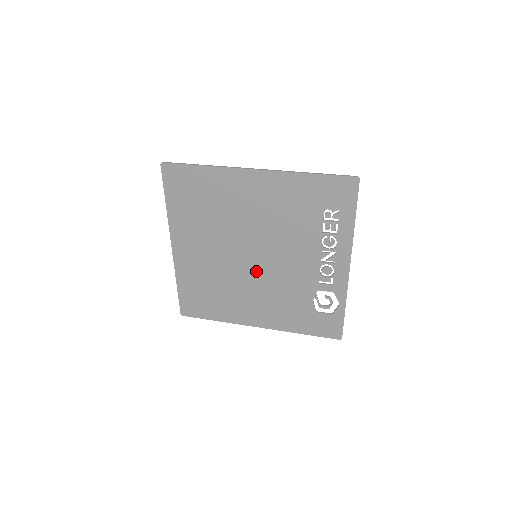
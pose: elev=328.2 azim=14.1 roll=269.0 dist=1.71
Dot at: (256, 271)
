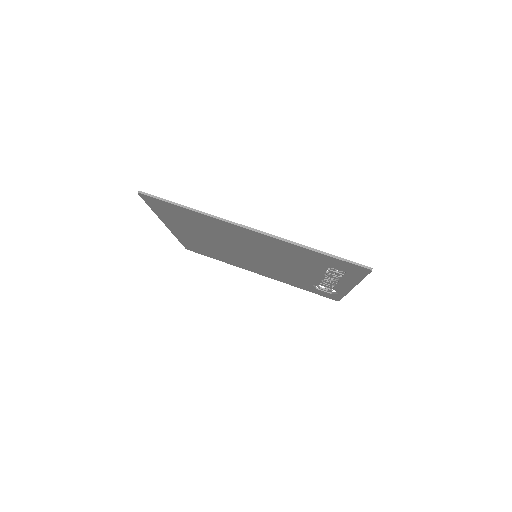
Dot at: (257, 261)
